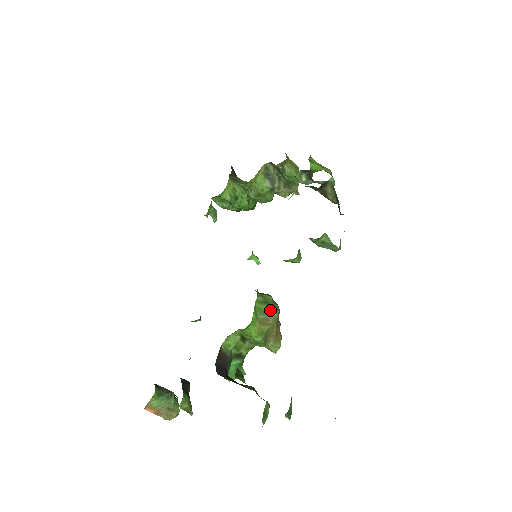
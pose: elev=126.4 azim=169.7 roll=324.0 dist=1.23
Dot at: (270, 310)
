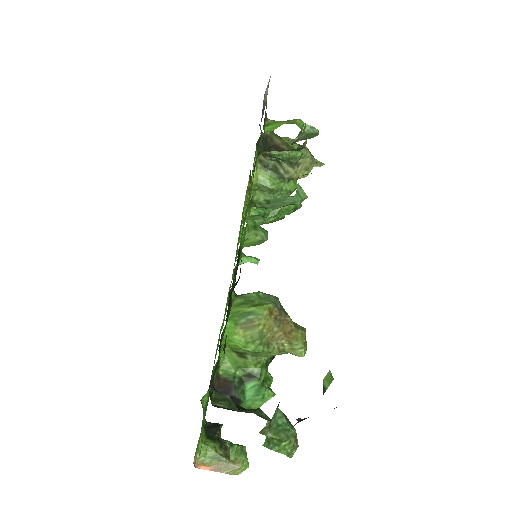
Dot at: (252, 309)
